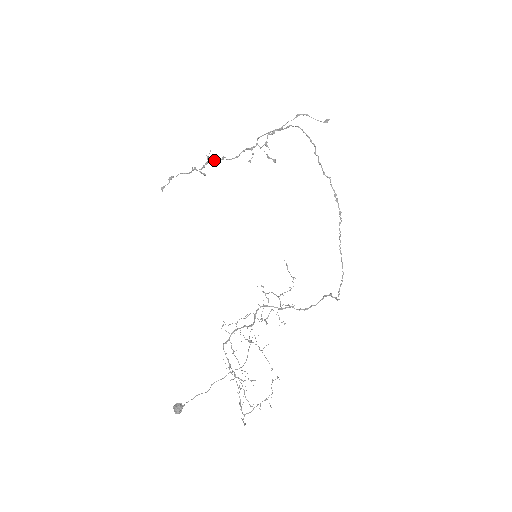
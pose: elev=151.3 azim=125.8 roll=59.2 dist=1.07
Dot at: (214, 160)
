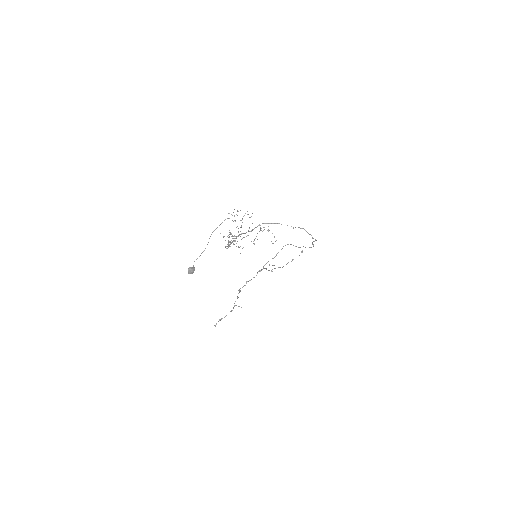
Dot at: occluded
